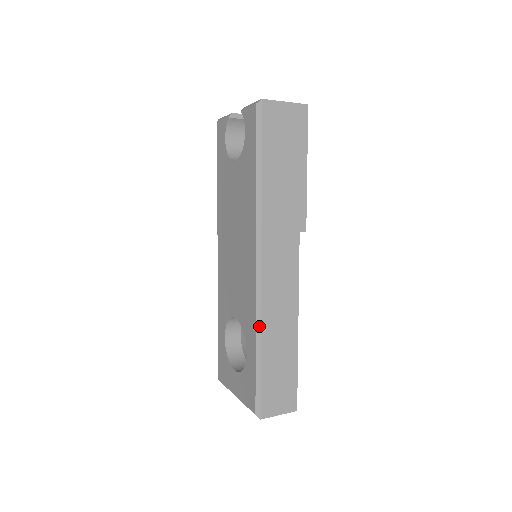
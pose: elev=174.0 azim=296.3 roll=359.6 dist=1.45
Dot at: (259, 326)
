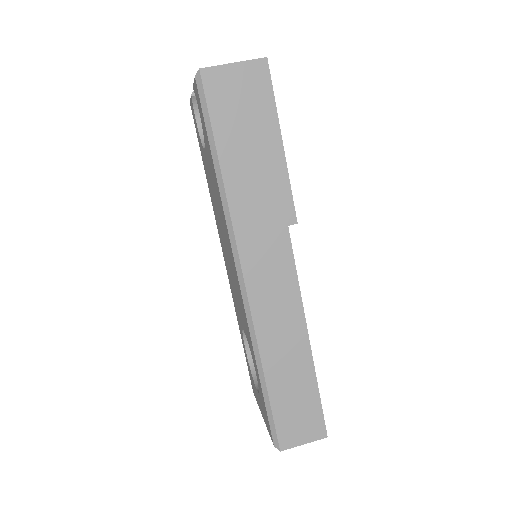
Dot at: (256, 347)
